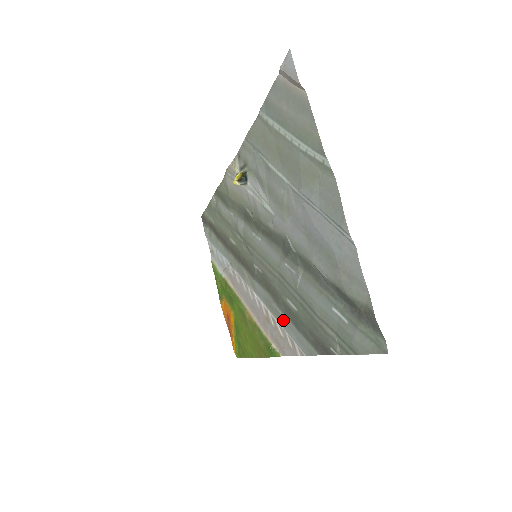
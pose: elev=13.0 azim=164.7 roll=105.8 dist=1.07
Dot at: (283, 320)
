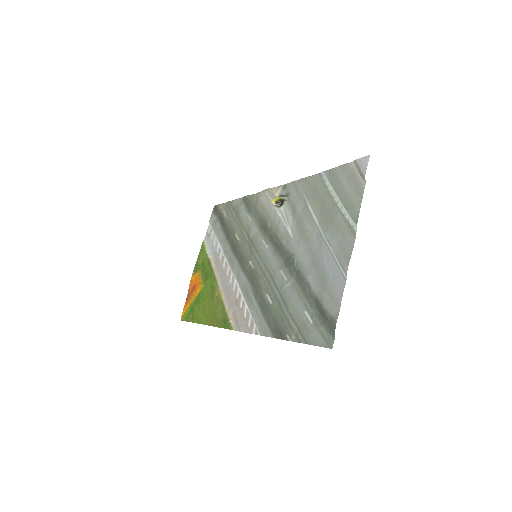
Dot at: (253, 306)
